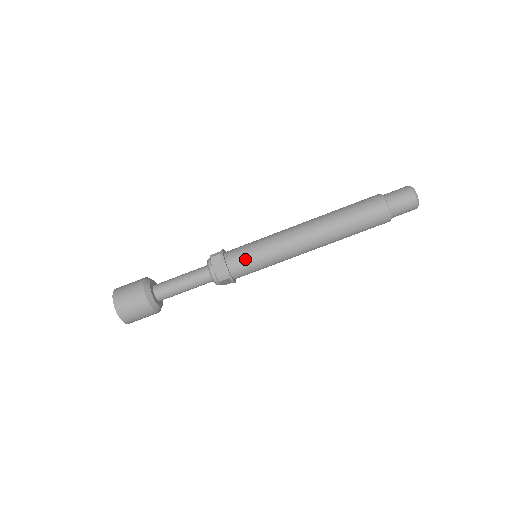
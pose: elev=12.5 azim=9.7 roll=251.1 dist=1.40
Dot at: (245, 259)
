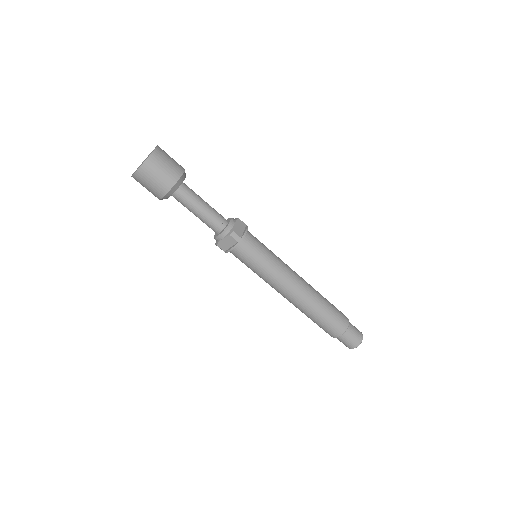
Dot at: (258, 246)
